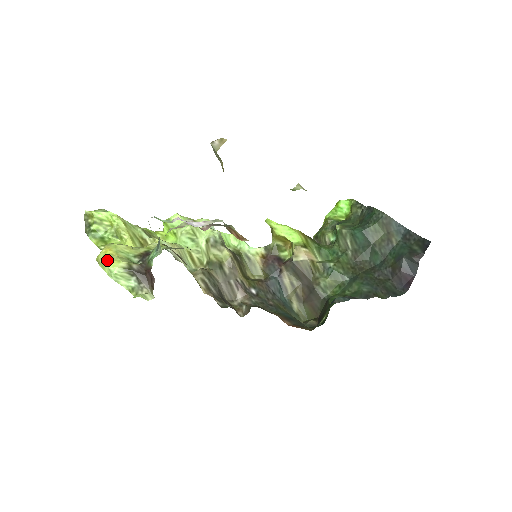
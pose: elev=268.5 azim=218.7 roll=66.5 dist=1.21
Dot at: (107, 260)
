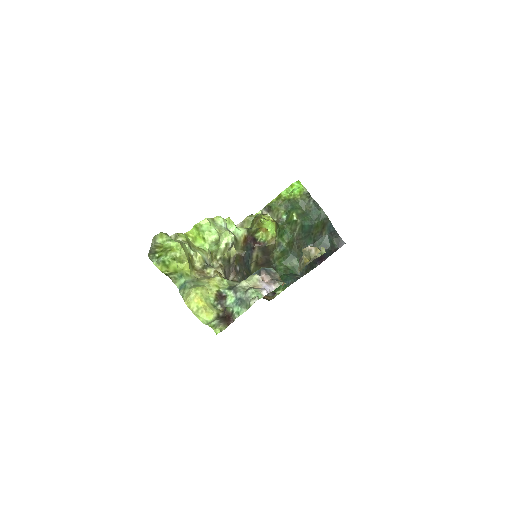
Dot at: (203, 312)
